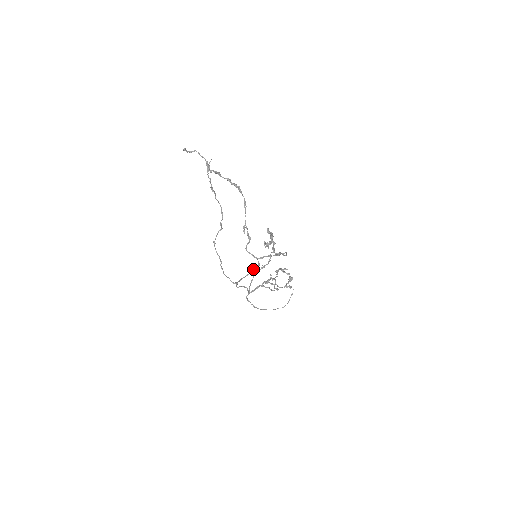
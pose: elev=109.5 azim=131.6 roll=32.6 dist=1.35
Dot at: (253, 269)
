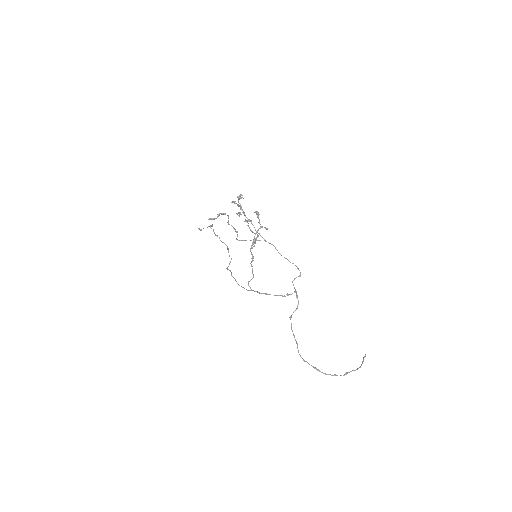
Dot at: occluded
